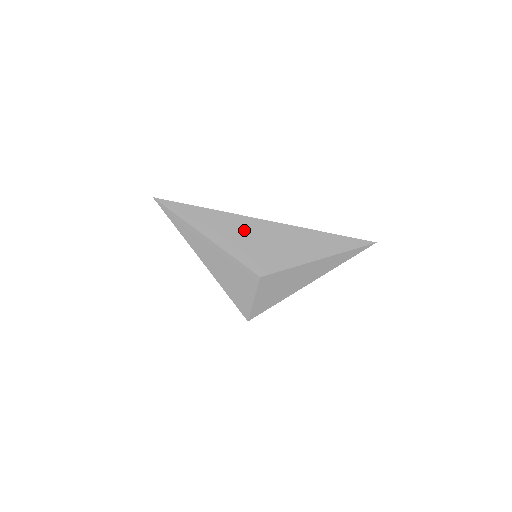
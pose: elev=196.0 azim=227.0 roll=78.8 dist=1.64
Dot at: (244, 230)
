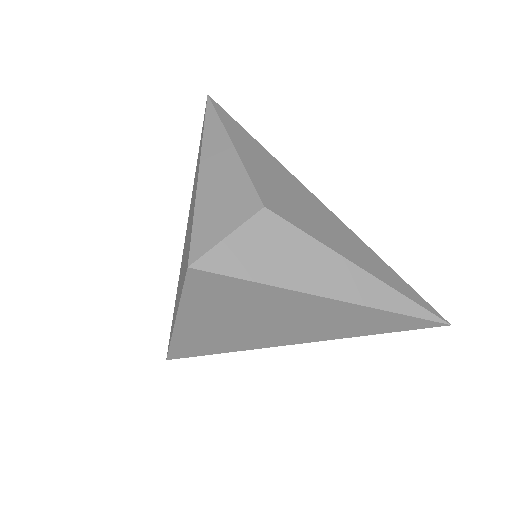
Dot at: (280, 175)
